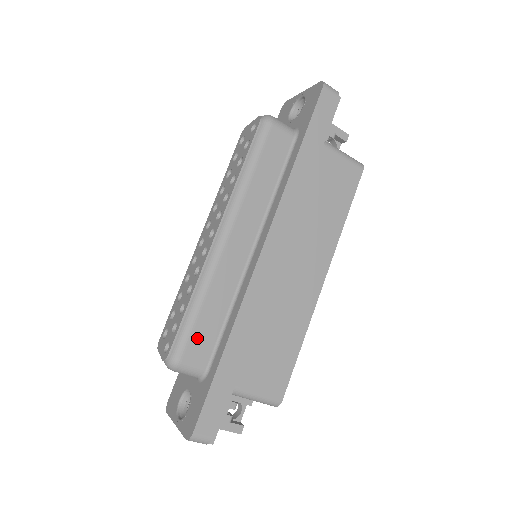
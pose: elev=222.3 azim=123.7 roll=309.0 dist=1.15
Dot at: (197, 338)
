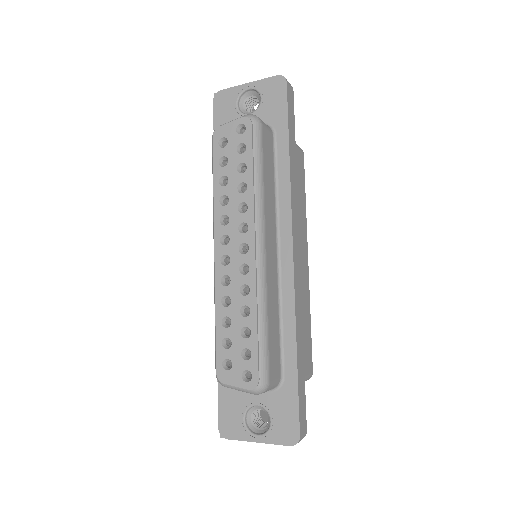
Dot at: (272, 353)
